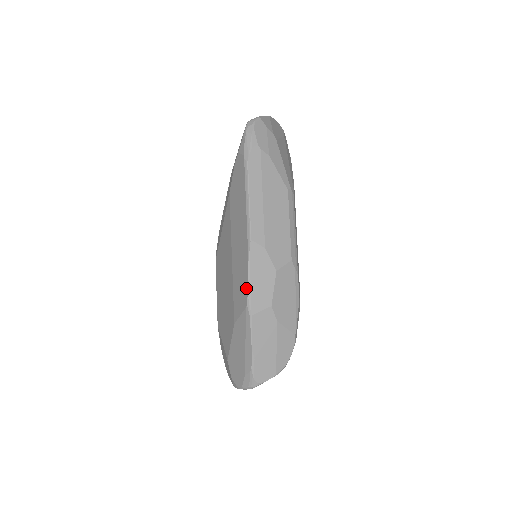
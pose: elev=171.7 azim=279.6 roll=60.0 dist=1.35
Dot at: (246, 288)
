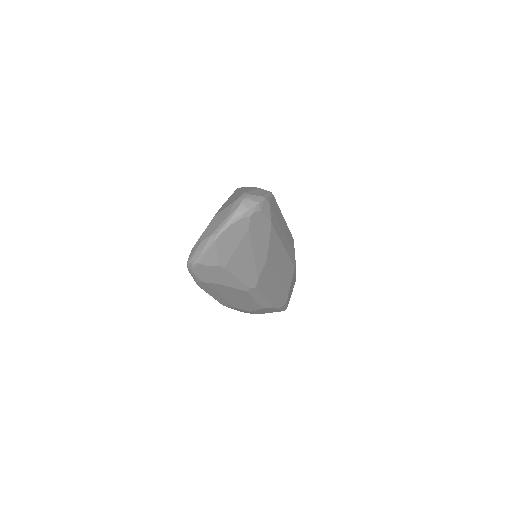
Dot at: occluded
